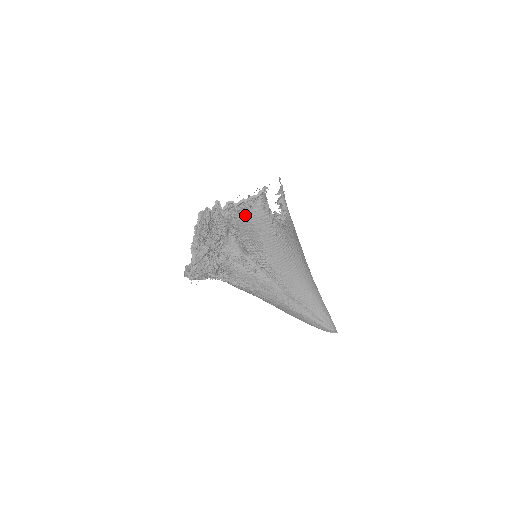
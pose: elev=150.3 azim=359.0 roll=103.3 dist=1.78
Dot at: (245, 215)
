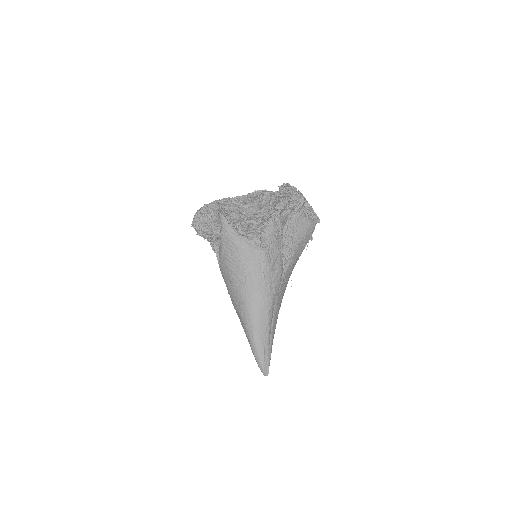
Dot at: (308, 216)
